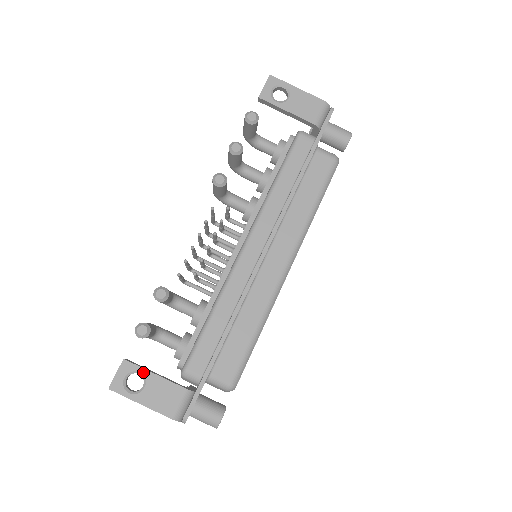
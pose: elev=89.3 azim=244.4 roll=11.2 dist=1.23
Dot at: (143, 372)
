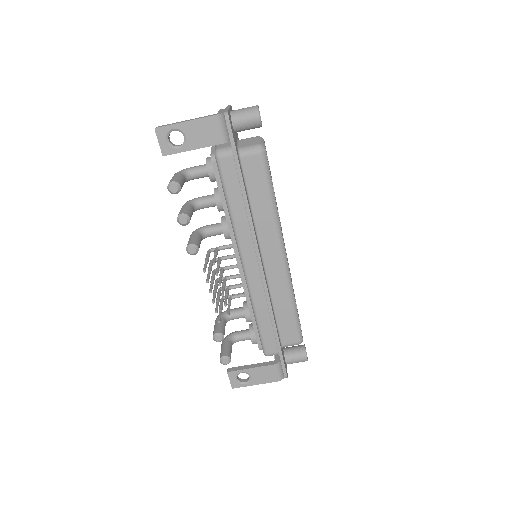
Dot at: (243, 371)
